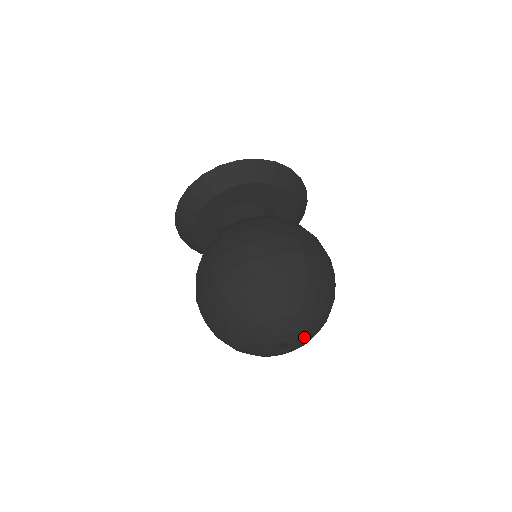
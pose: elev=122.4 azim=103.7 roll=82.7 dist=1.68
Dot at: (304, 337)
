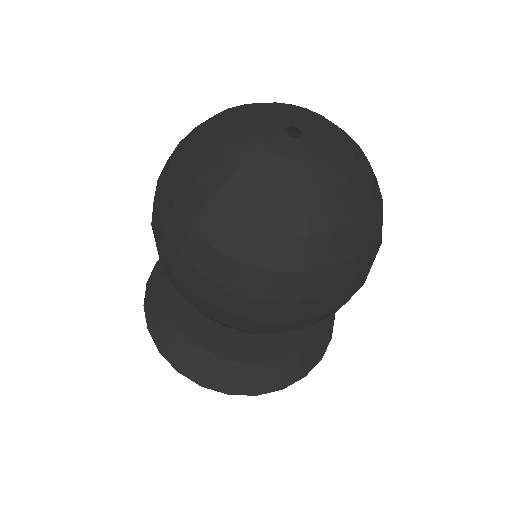
Dot at: (328, 136)
